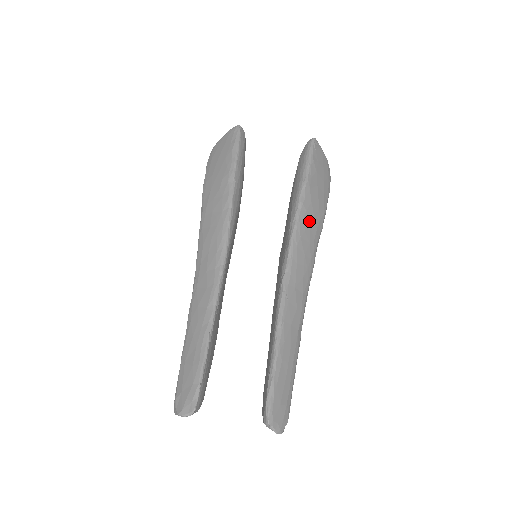
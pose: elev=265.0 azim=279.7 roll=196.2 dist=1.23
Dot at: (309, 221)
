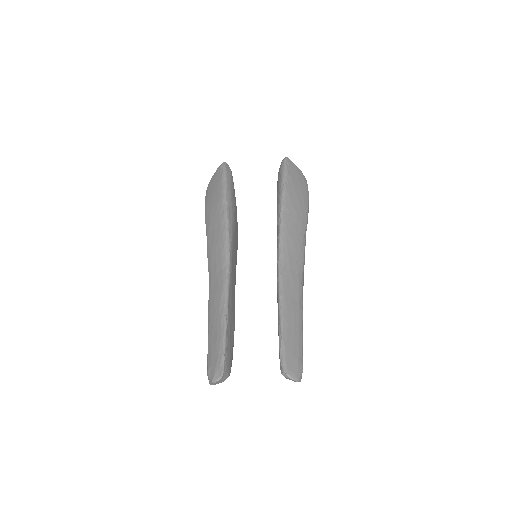
Dot at: (293, 219)
